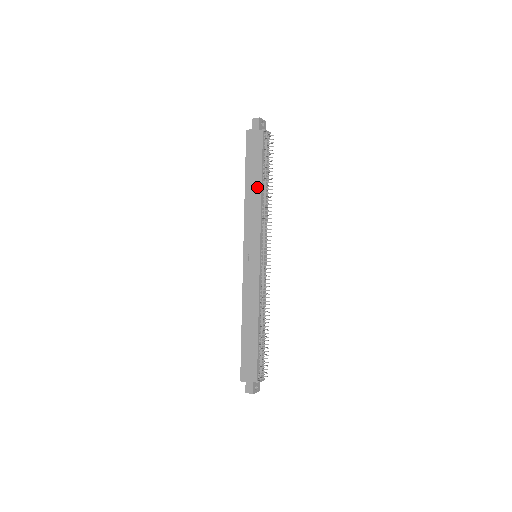
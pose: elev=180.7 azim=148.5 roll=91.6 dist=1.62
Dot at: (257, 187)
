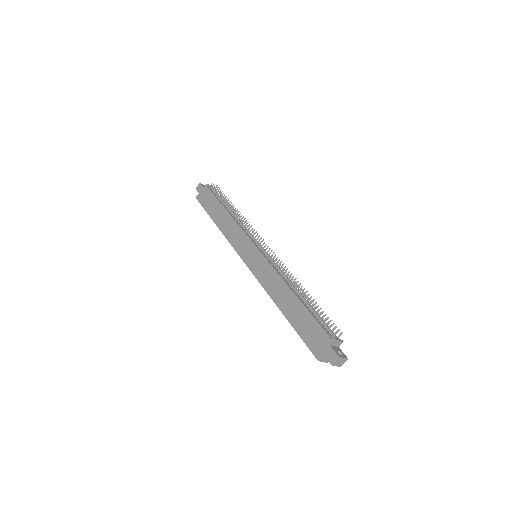
Dot at: (224, 214)
